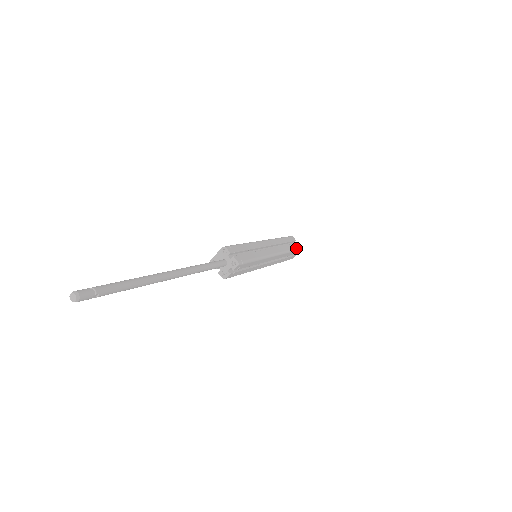
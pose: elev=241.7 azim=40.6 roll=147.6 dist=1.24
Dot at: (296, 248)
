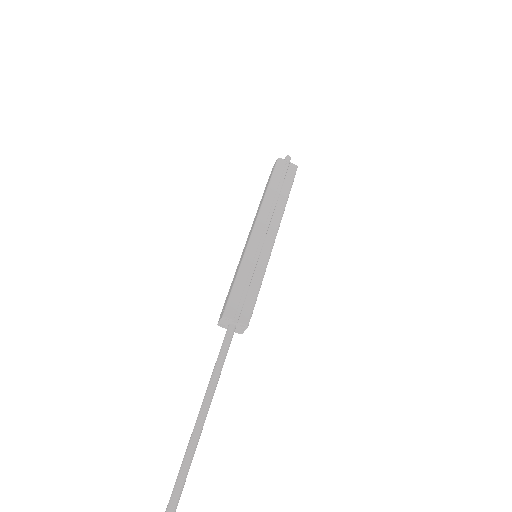
Dot at: (291, 181)
